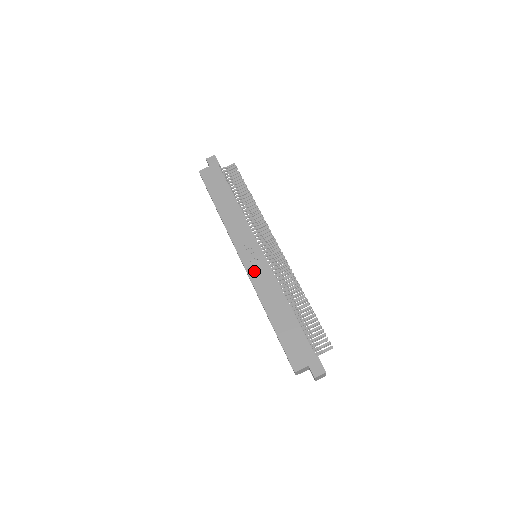
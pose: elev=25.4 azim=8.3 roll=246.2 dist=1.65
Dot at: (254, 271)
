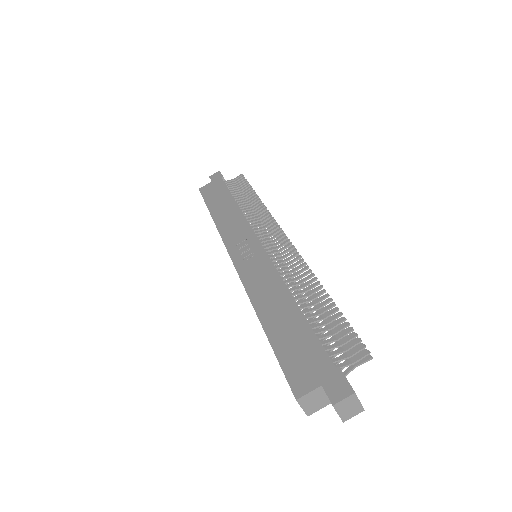
Dot at: (247, 268)
